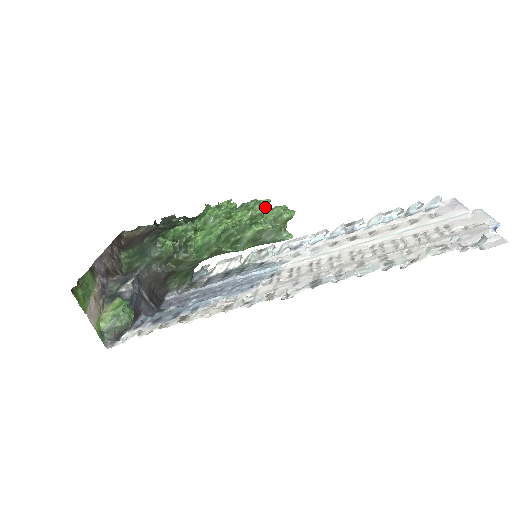
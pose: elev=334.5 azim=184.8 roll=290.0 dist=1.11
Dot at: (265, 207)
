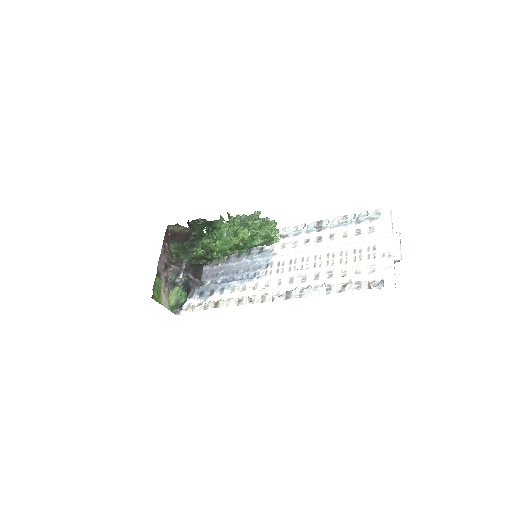
Dot at: (259, 227)
